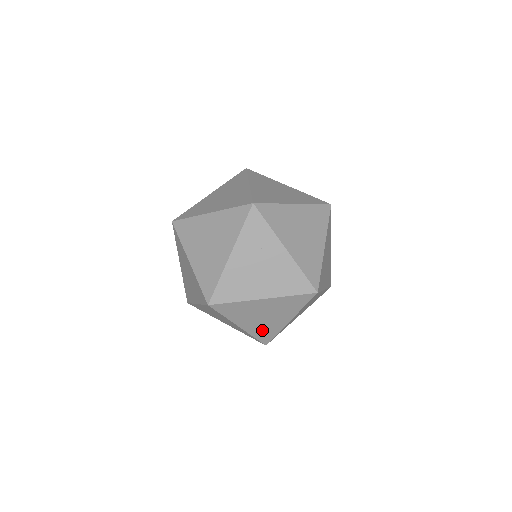
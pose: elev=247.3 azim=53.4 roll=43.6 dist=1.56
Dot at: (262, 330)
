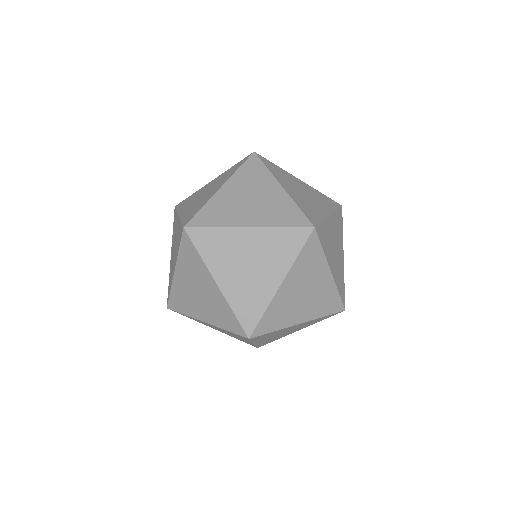
Dot at: (269, 340)
